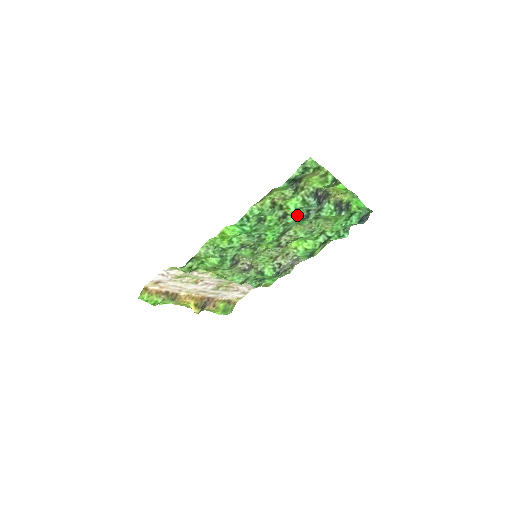
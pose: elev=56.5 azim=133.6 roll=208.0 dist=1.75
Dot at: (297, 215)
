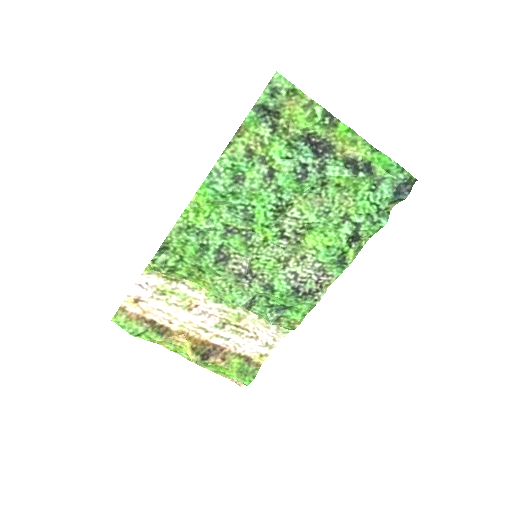
Dot at: (287, 171)
